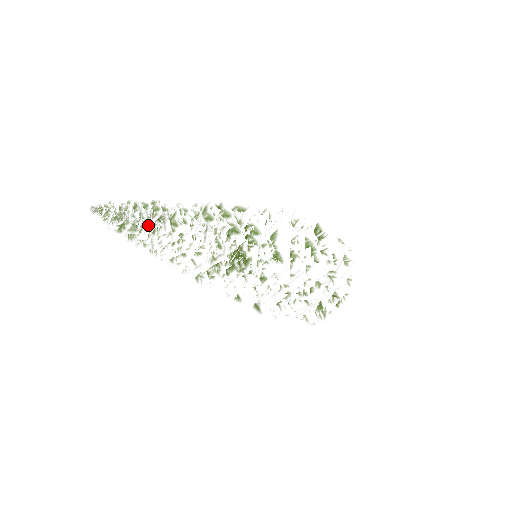
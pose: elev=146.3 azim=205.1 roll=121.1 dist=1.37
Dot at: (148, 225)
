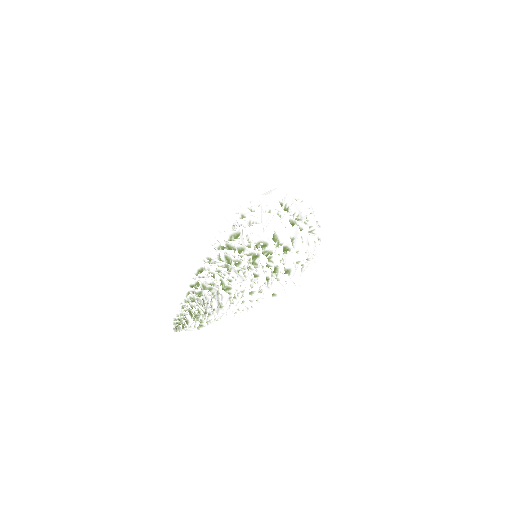
Dot at: (214, 305)
